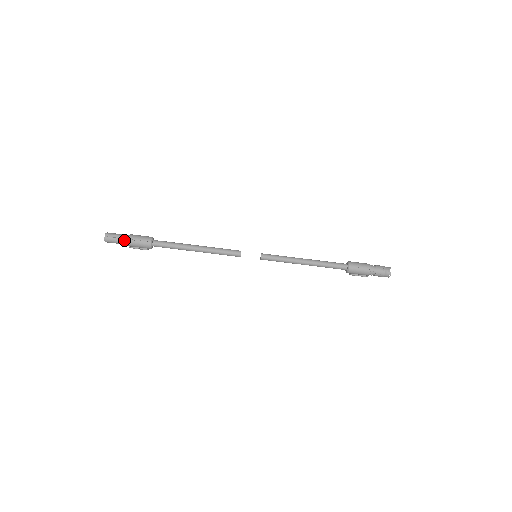
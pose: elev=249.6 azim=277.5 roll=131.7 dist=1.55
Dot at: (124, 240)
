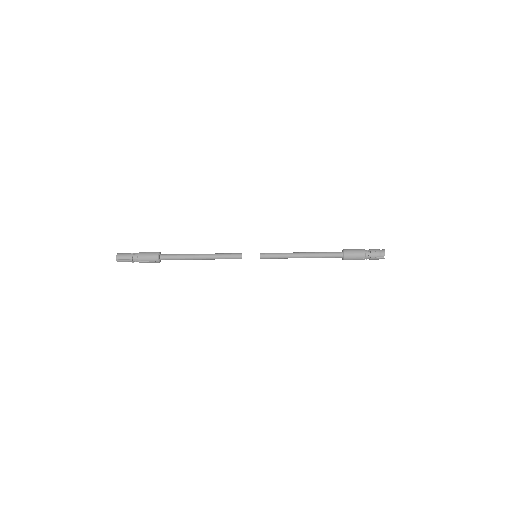
Dot at: (134, 261)
